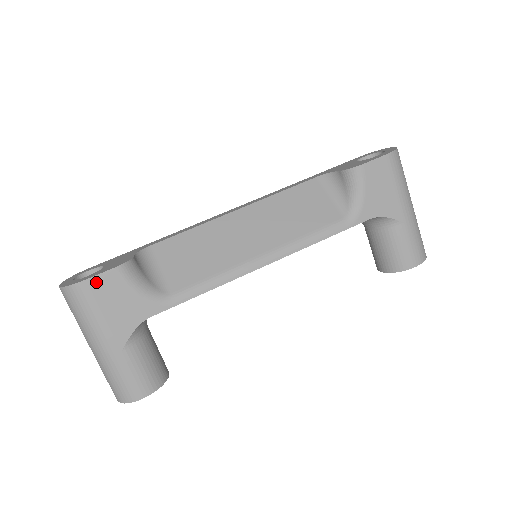
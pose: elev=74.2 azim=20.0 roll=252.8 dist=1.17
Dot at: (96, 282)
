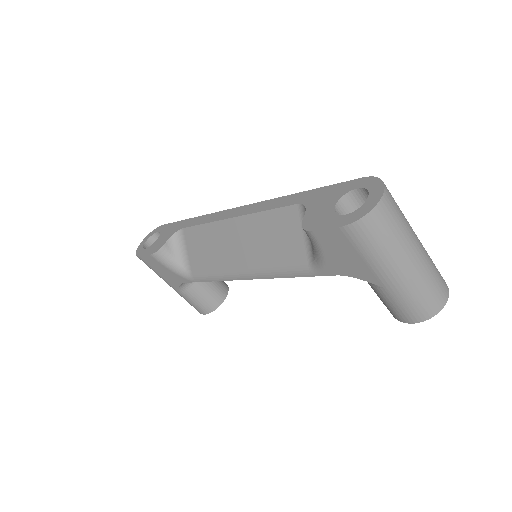
Dot at: (145, 259)
